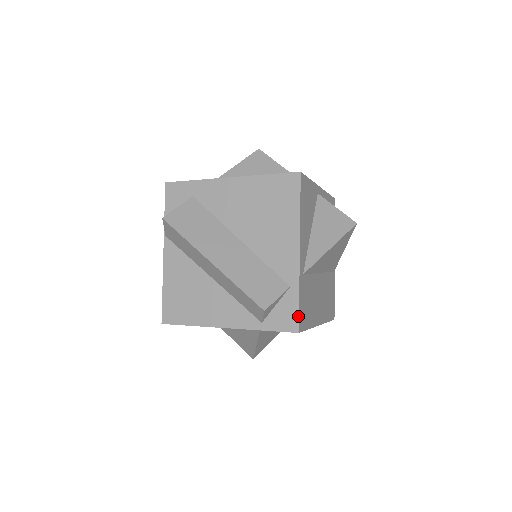
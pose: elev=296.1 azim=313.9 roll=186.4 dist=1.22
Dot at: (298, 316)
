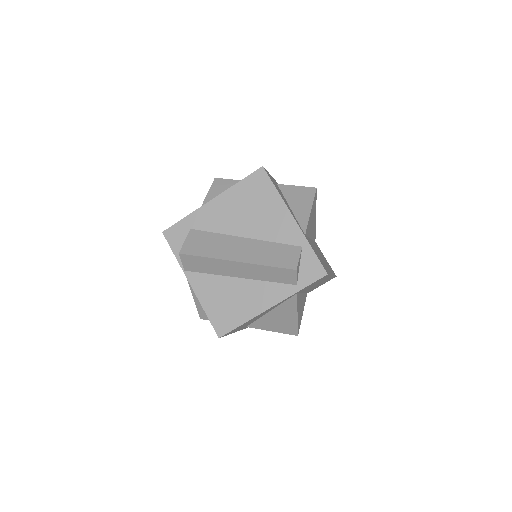
Dot at: (320, 263)
